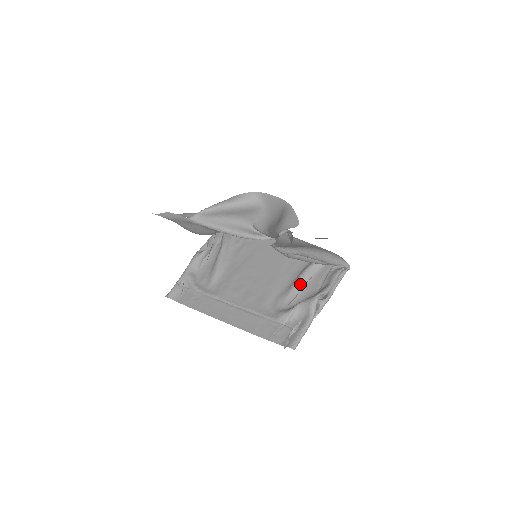
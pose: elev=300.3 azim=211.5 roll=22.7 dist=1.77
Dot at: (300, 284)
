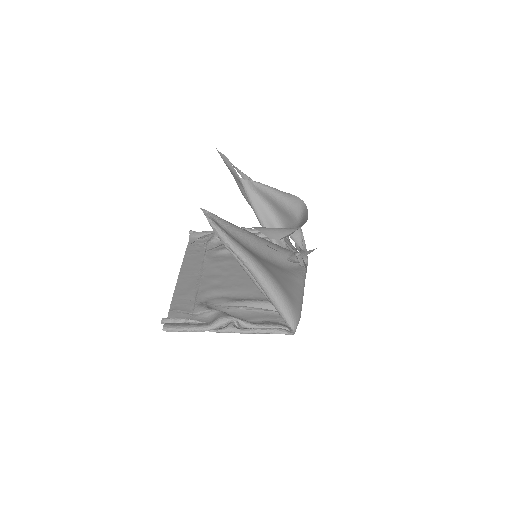
Dot at: (248, 305)
